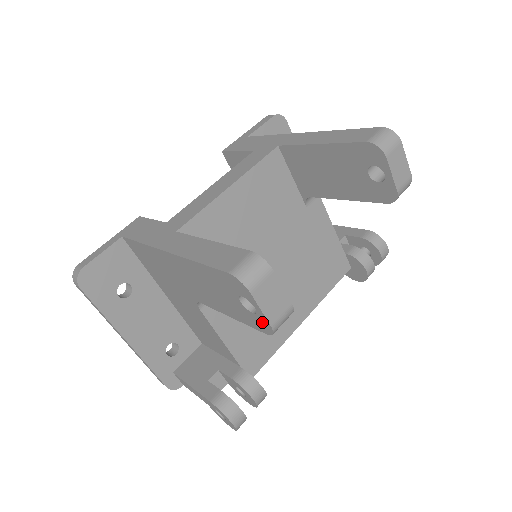
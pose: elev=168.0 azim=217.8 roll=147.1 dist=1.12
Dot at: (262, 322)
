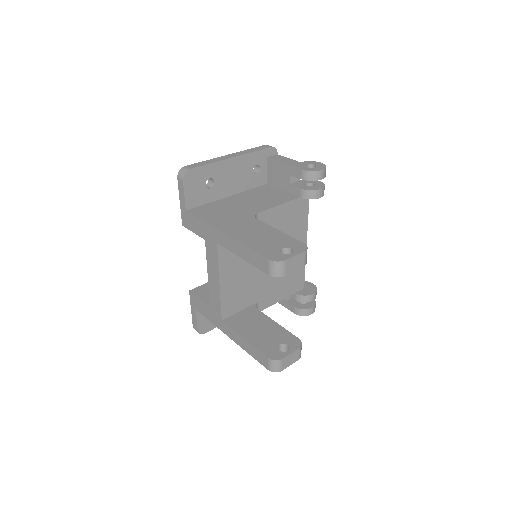
Dot at: occluded
